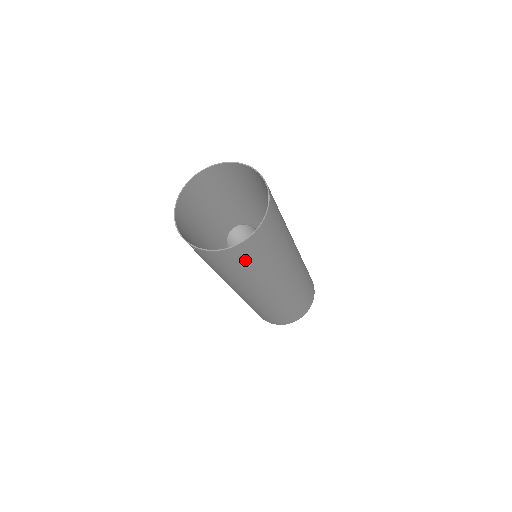
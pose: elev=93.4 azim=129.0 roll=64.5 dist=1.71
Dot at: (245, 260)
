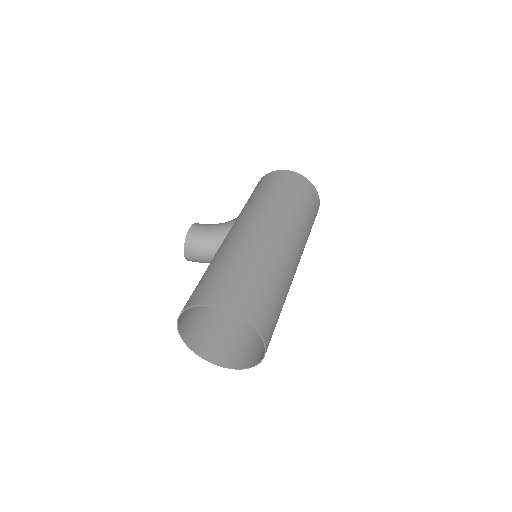
Dot at: occluded
